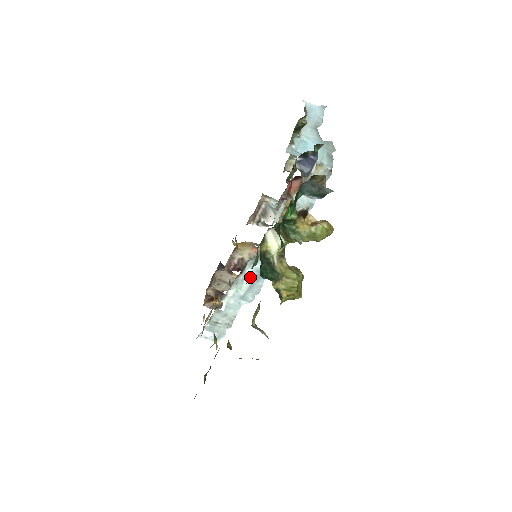
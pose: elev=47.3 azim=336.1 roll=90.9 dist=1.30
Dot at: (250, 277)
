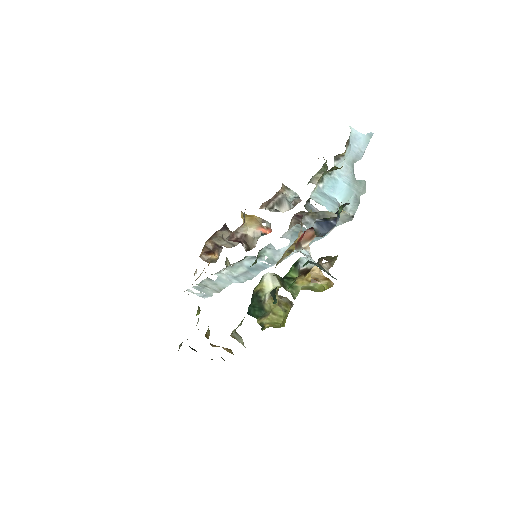
Dot at: (246, 266)
